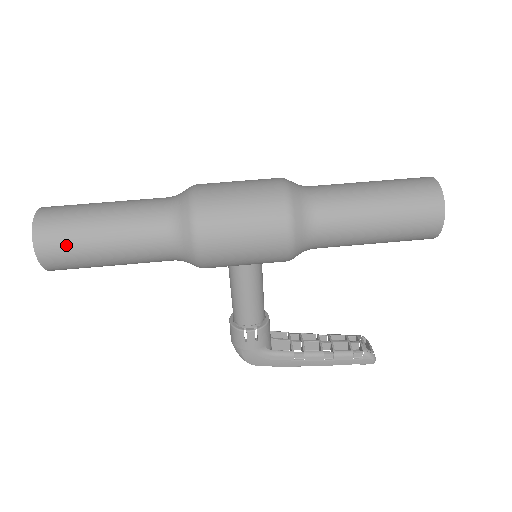
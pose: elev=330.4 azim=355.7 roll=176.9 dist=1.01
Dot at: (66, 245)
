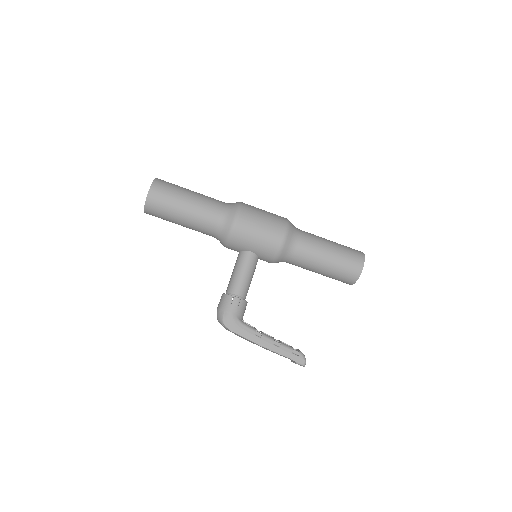
Dot at: (168, 192)
